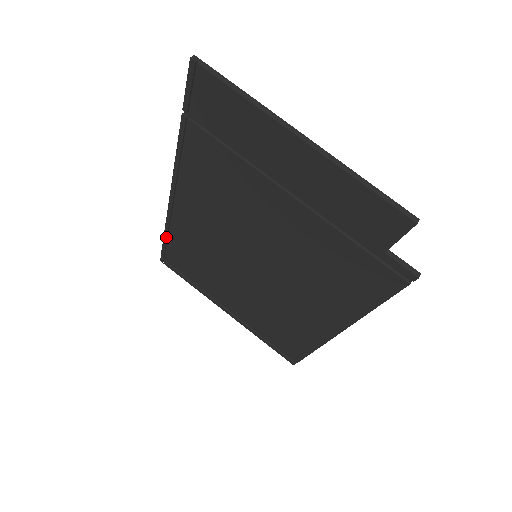
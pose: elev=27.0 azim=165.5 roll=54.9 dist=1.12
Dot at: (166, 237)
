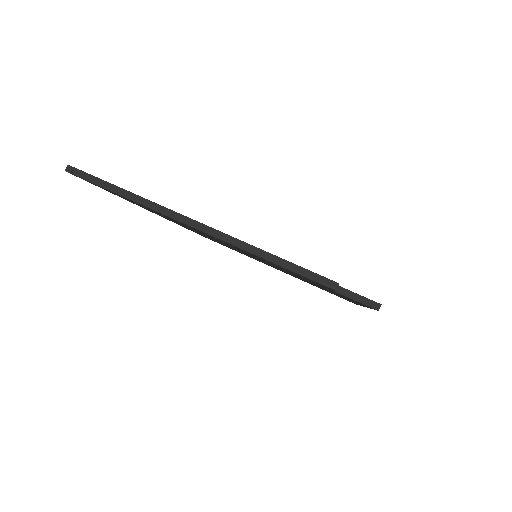
Dot at: occluded
